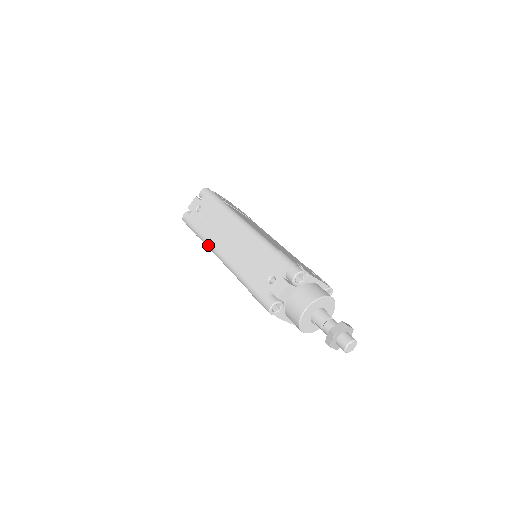
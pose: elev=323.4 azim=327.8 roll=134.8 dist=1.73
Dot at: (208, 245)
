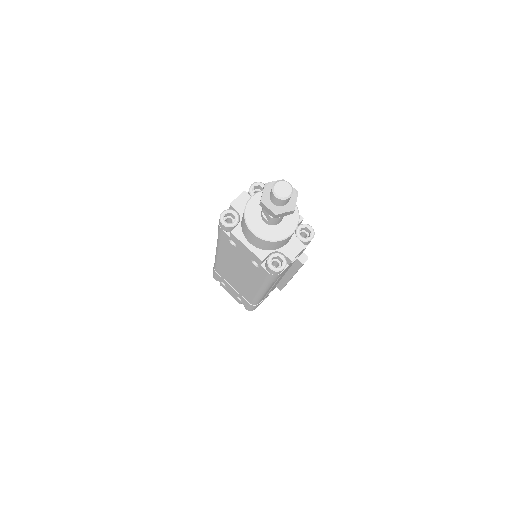
Dot at: occluded
